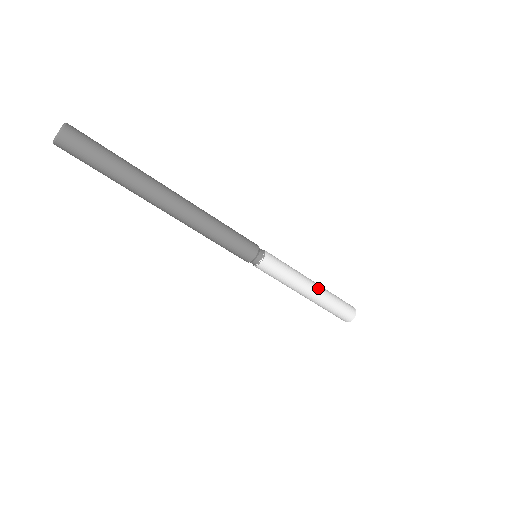
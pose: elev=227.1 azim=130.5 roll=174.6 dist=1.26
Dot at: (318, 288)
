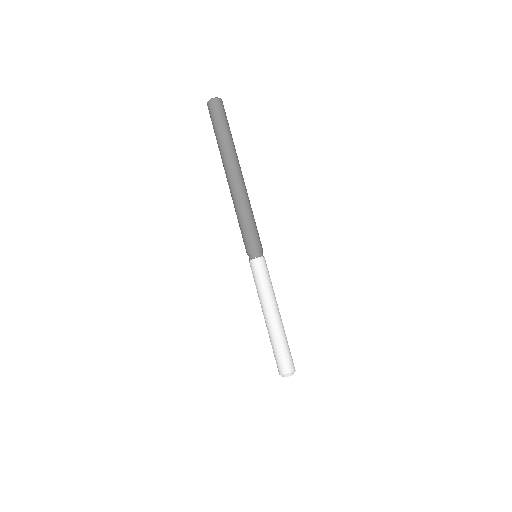
Dot at: occluded
